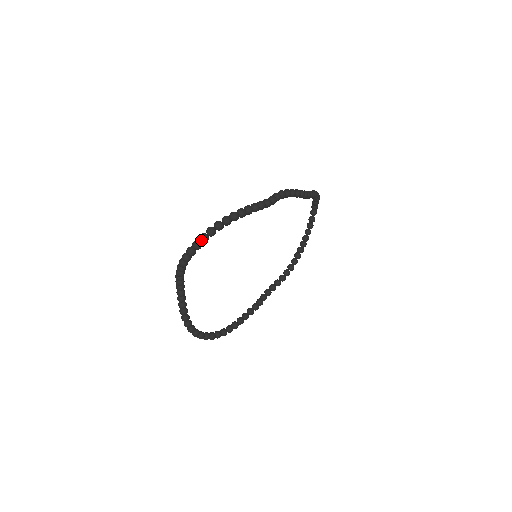
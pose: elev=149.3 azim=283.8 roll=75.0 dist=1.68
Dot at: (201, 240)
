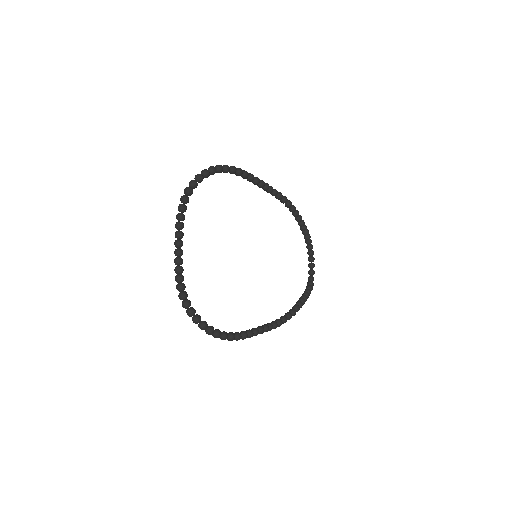
Dot at: (203, 172)
